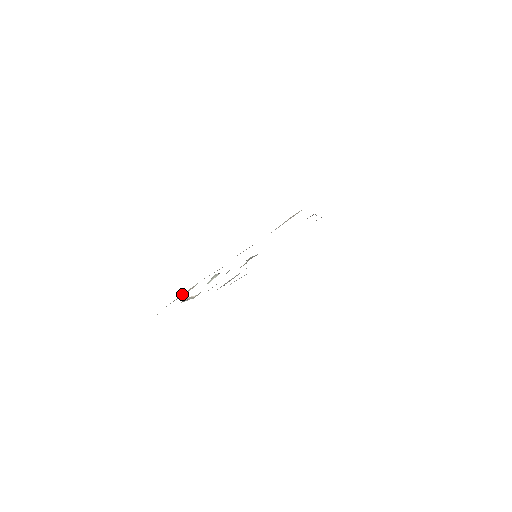
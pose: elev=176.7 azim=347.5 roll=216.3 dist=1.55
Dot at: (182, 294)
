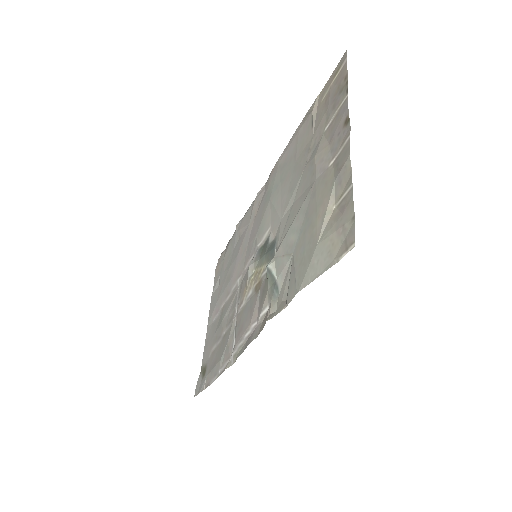
Dot at: (321, 229)
